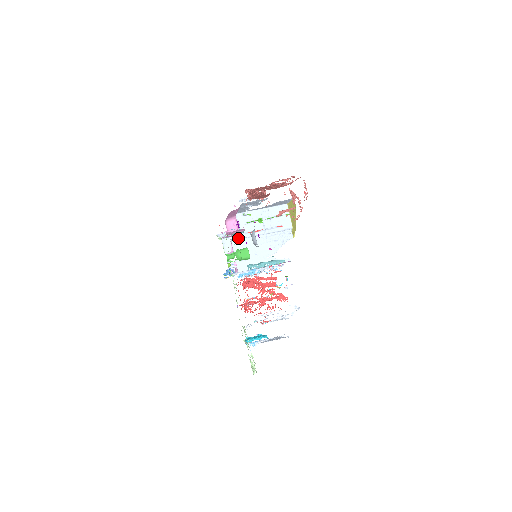
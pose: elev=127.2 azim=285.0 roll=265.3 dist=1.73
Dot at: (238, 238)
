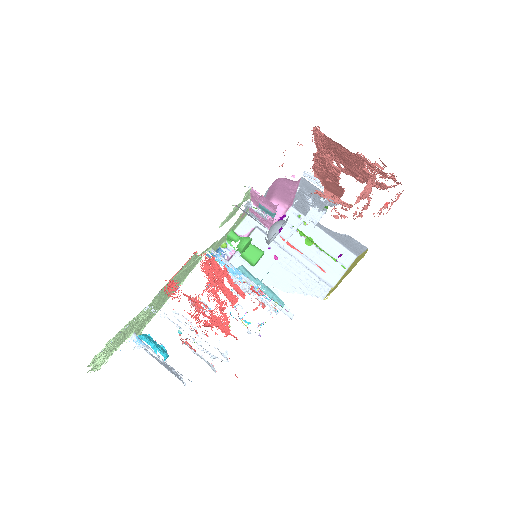
Dot at: occluded
